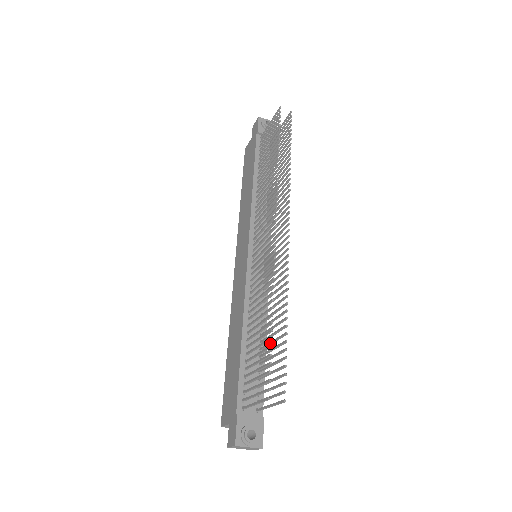
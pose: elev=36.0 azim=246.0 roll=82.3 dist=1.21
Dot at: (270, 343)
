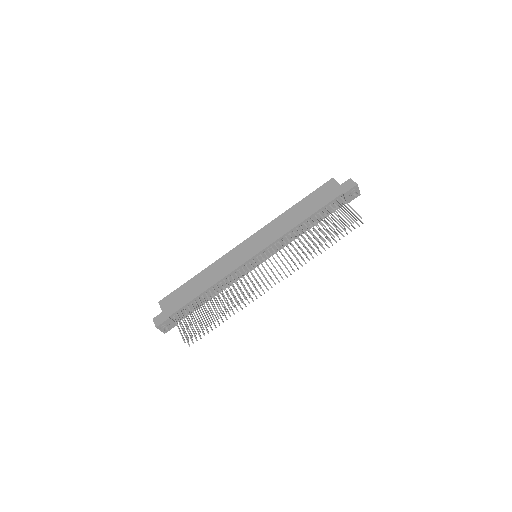
Dot at: (212, 310)
